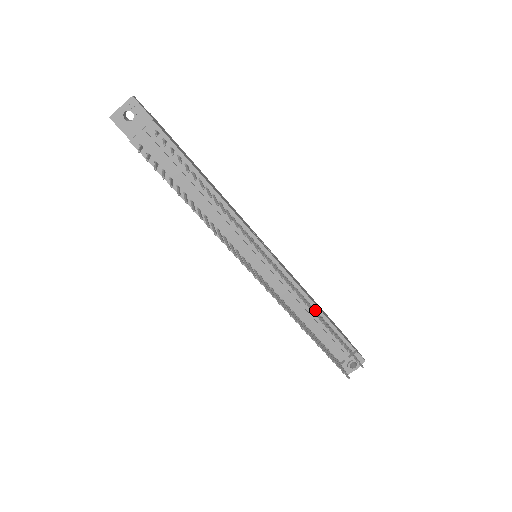
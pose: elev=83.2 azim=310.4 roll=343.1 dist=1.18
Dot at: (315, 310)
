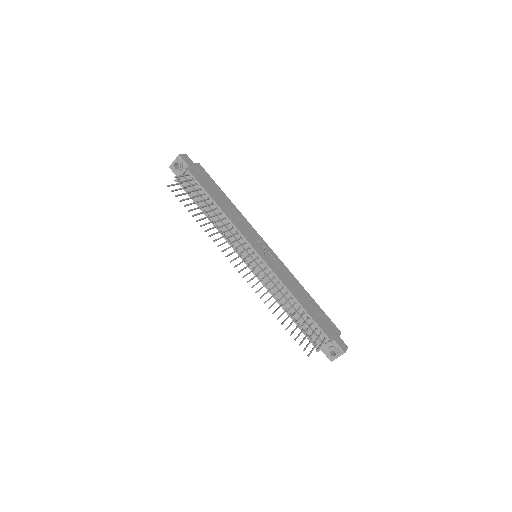
Dot at: (289, 299)
